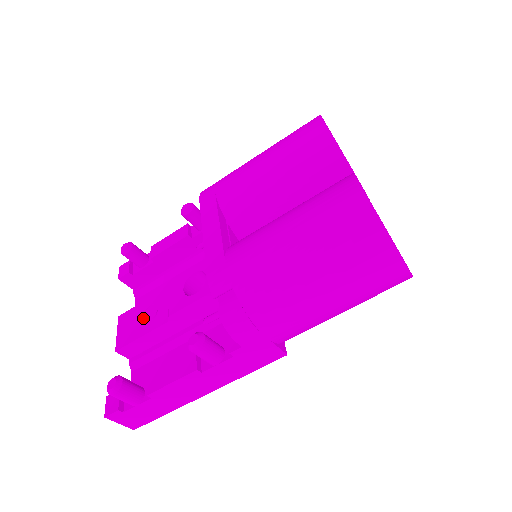
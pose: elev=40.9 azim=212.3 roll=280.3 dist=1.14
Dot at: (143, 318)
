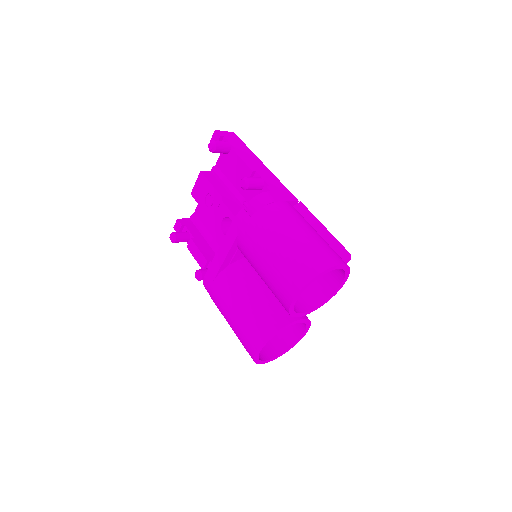
Dot at: (207, 196)
